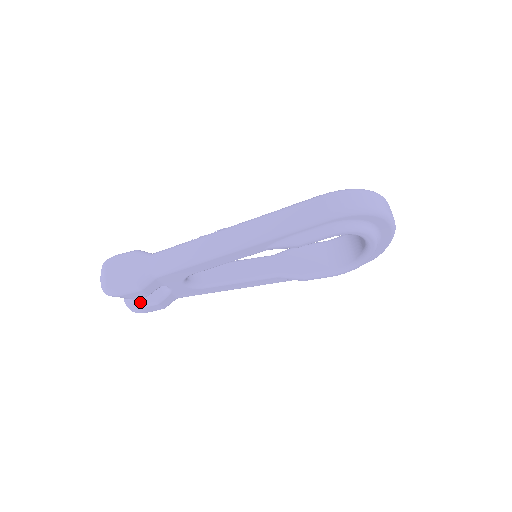
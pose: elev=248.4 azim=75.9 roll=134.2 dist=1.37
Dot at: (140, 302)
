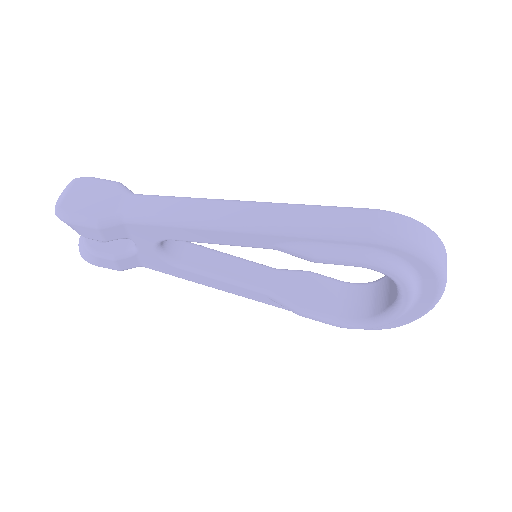
Dot at: (95, 248)
